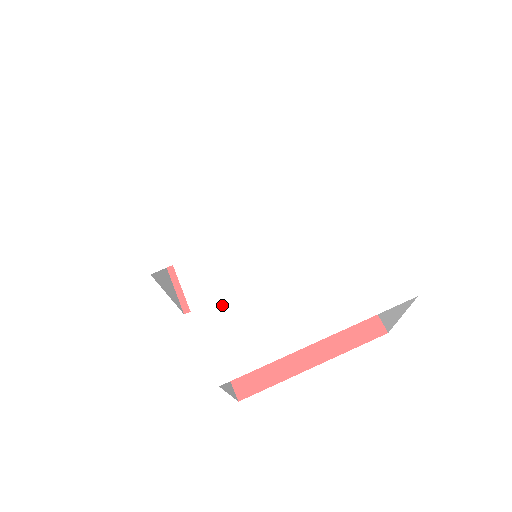
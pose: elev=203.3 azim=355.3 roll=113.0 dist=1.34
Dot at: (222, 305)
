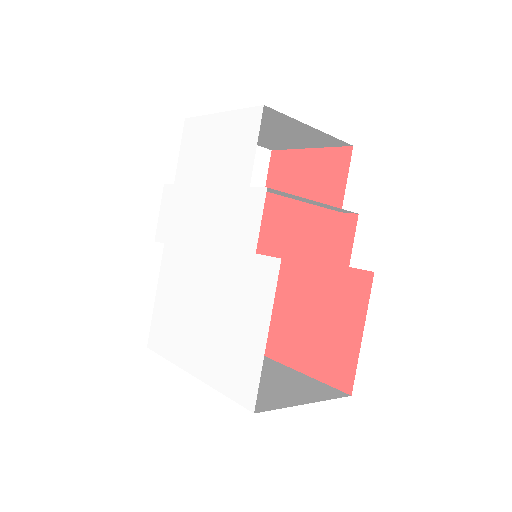
Dot at: (169, 297)
